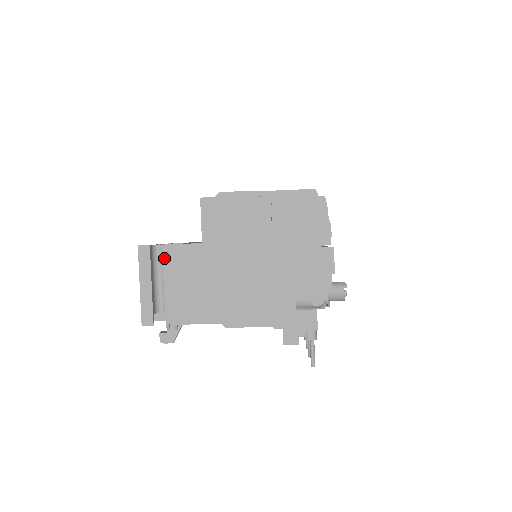
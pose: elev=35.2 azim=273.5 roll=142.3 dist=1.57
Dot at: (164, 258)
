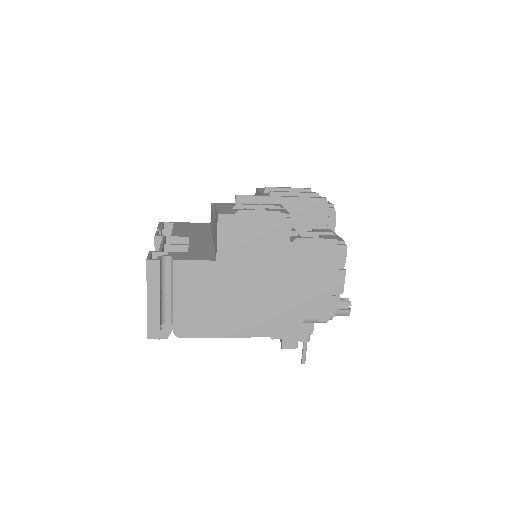
Dot at: (175, 274)
